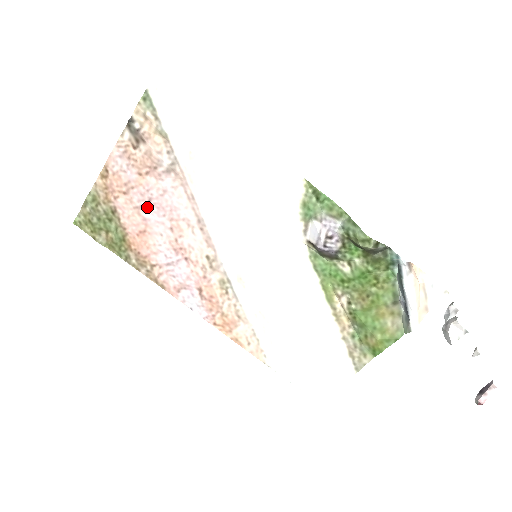
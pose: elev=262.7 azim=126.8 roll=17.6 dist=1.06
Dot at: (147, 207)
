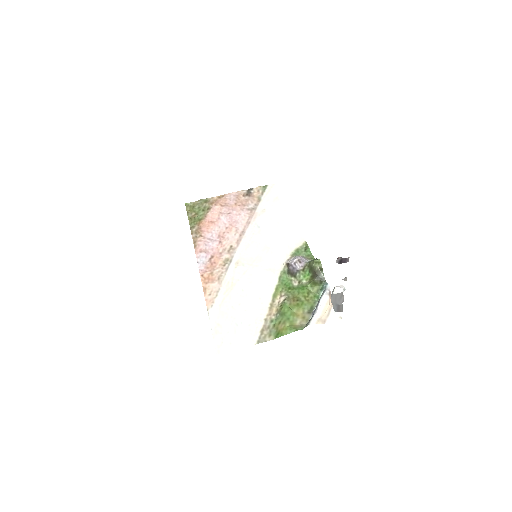
Dot at: (225, 215)
